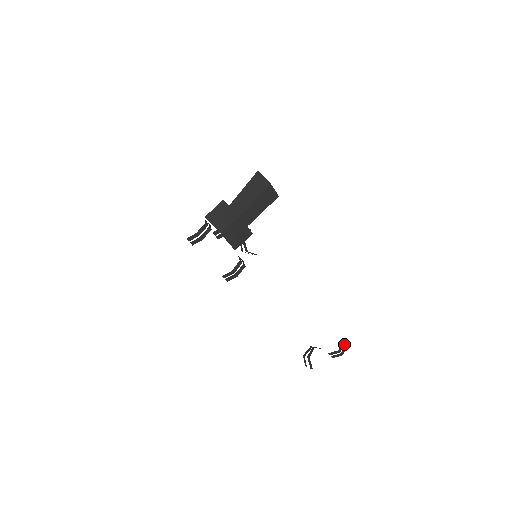
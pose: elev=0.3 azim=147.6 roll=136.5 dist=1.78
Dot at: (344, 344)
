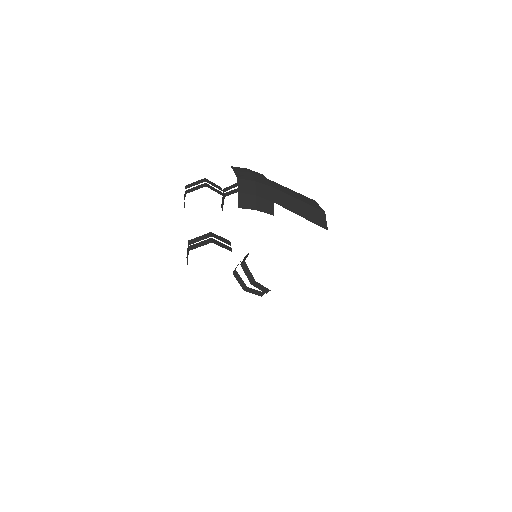
Dot at: out of frame
